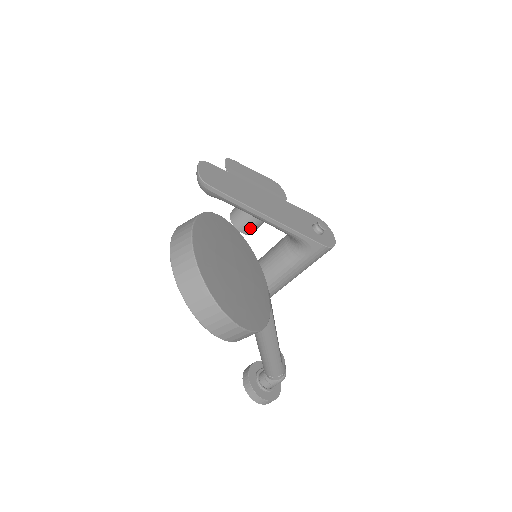
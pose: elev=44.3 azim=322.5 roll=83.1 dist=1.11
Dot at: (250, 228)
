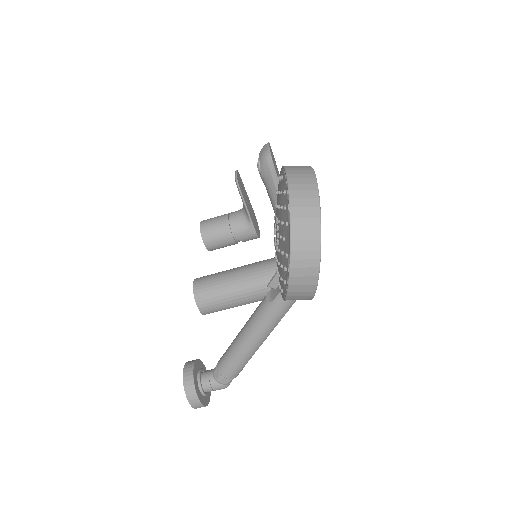
Dot at: (215, 244)
